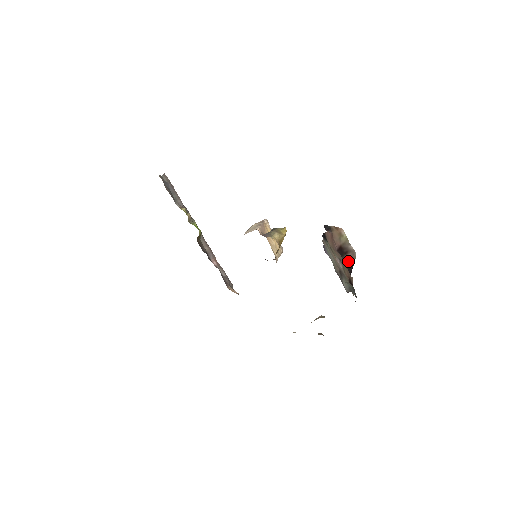
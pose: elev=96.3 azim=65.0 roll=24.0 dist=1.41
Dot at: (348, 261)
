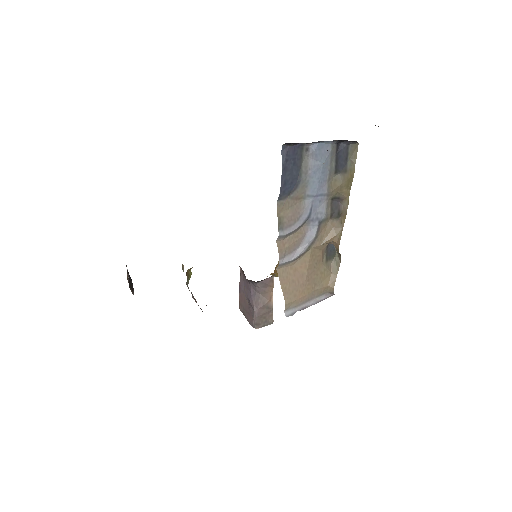
Dot at: occluded
